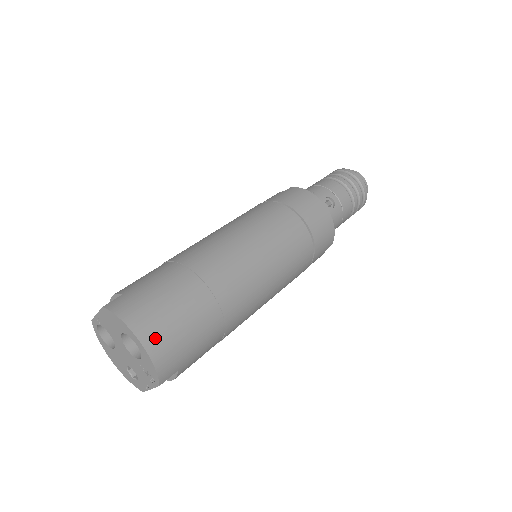
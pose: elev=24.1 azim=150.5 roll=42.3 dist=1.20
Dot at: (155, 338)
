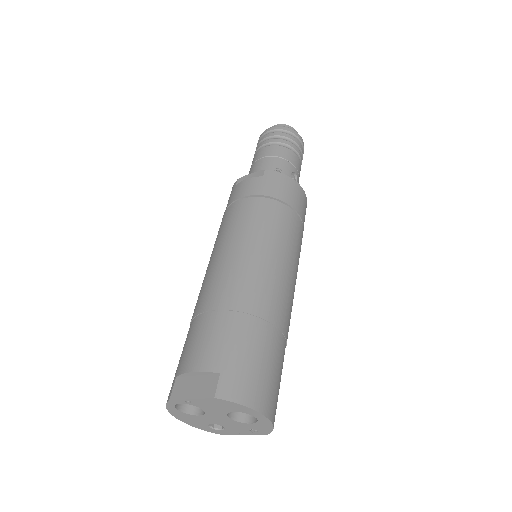
Dot at: (272, 406)
